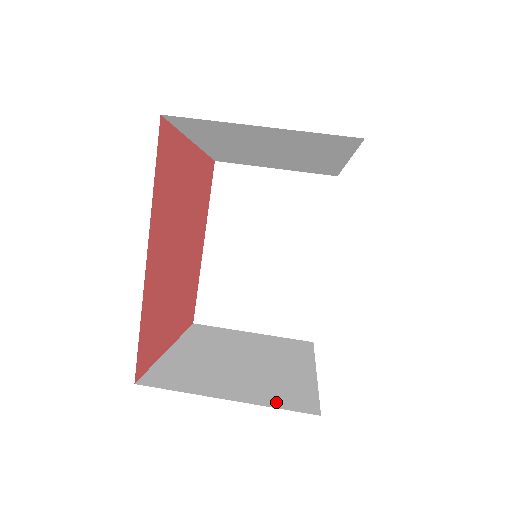
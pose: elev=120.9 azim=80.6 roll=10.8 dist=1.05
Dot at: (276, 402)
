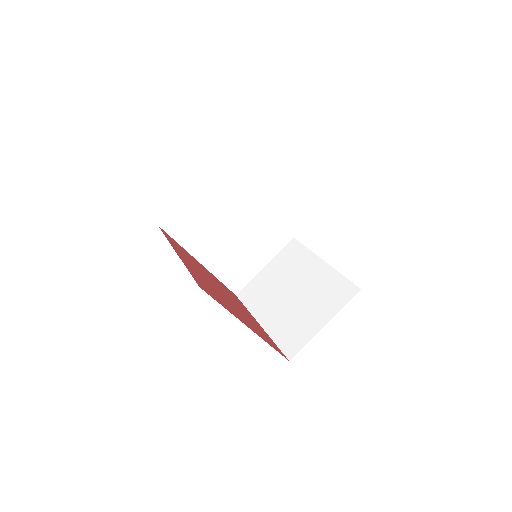
Dot at: (340, 303)
